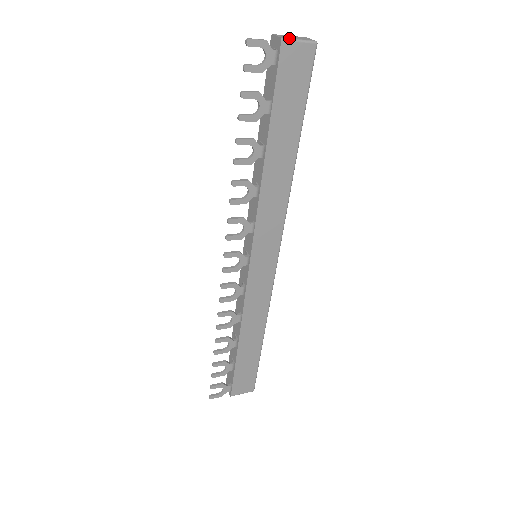
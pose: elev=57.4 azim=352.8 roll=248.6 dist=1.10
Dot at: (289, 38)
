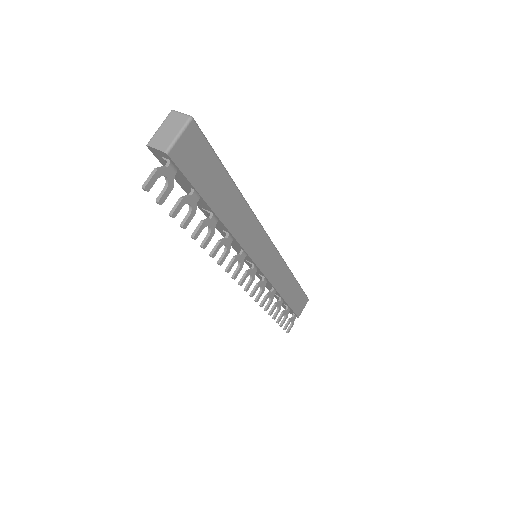
Dot at: (170, 144)
